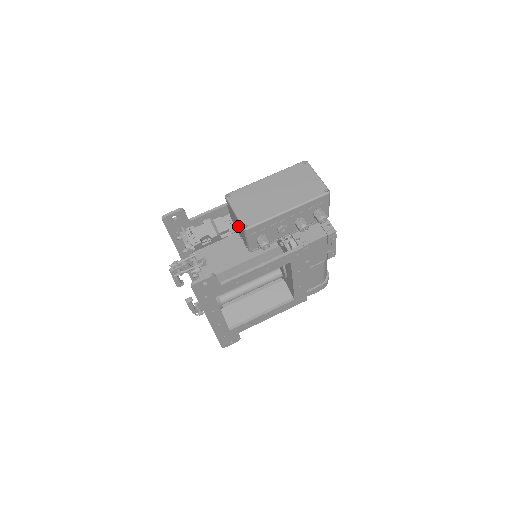
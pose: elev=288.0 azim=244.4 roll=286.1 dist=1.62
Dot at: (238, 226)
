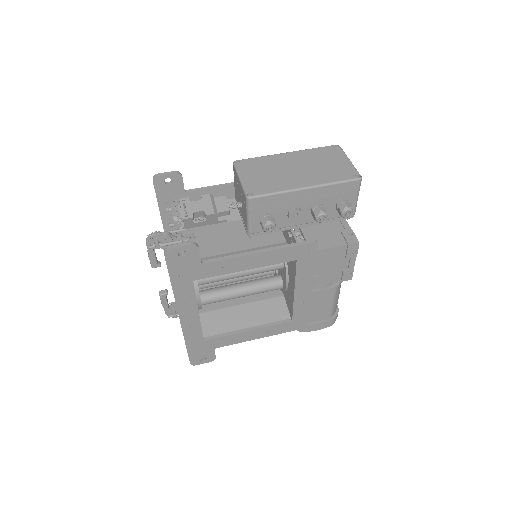
Dot at: (241, 200)
